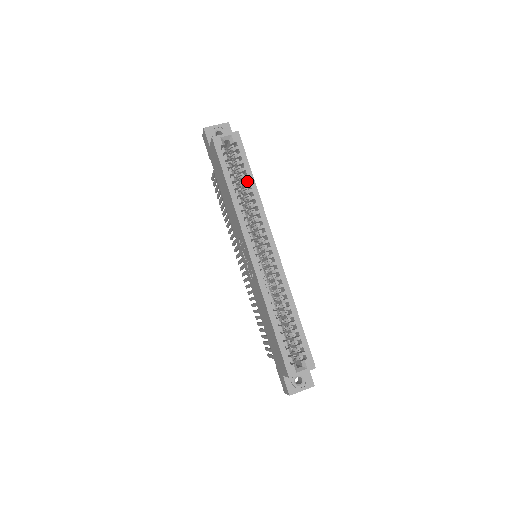
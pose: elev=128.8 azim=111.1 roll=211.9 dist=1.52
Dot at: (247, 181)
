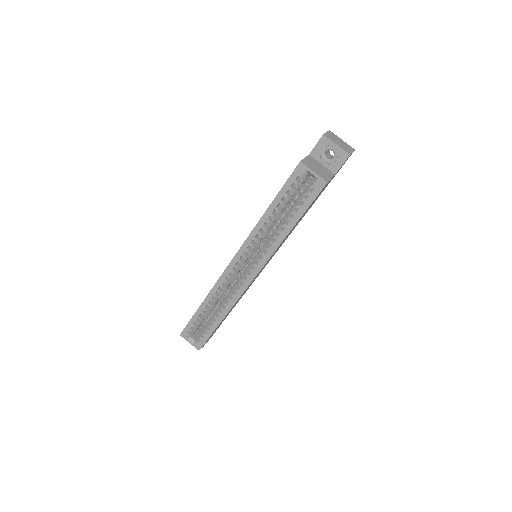
Dot at: occluded
